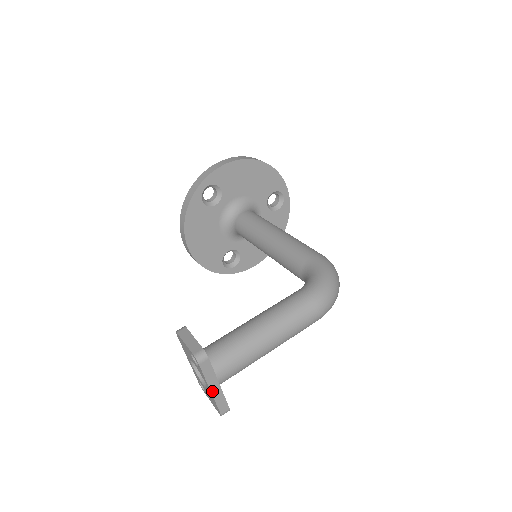
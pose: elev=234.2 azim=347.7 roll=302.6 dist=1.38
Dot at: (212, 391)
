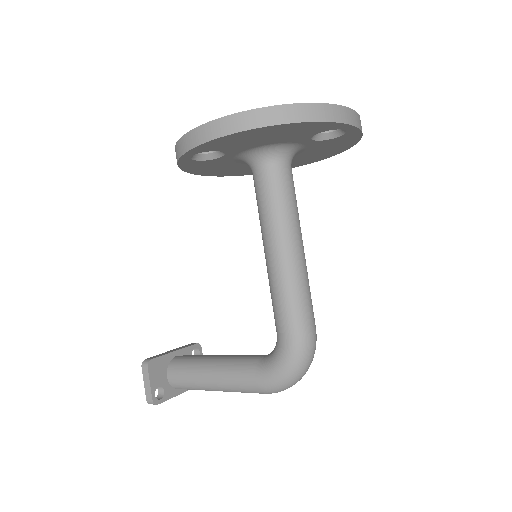
Dot at: occluded
